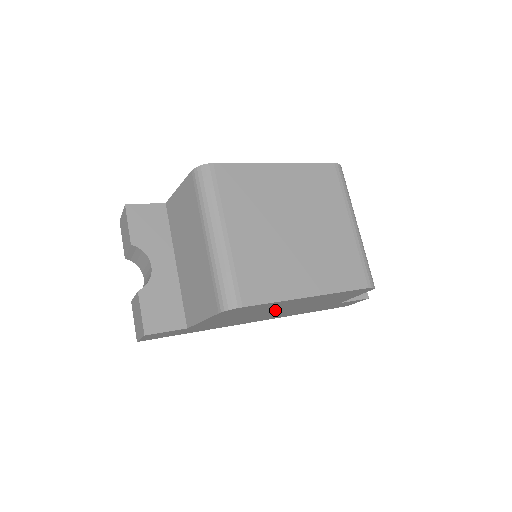
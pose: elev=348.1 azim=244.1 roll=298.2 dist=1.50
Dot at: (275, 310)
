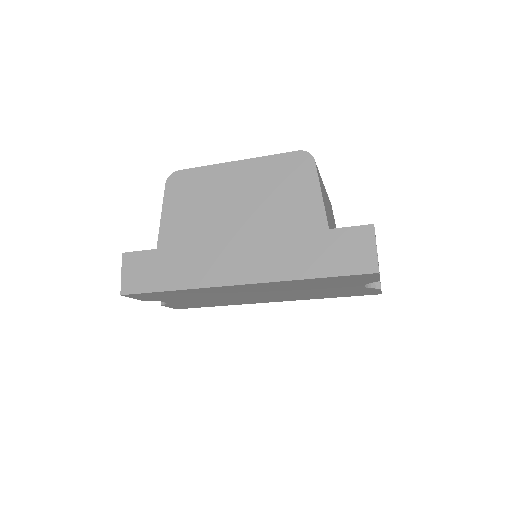
Dot at: (230, 213)
